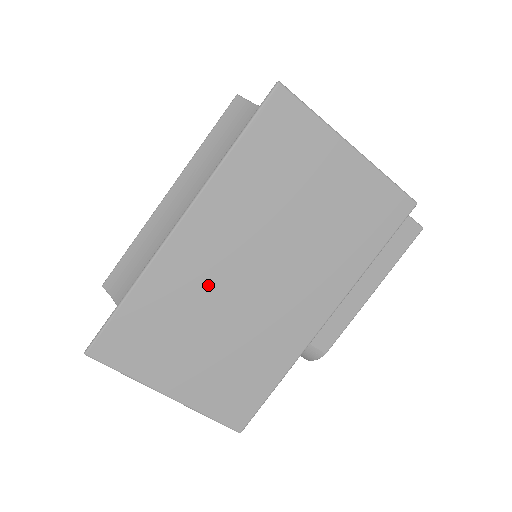
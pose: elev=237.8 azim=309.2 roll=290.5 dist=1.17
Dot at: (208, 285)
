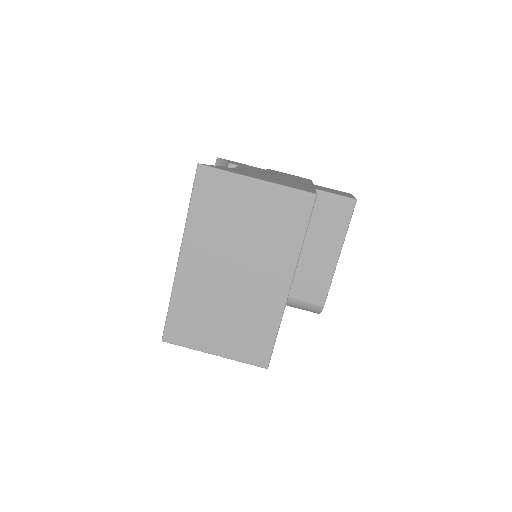
Dot at: (209, 286)
